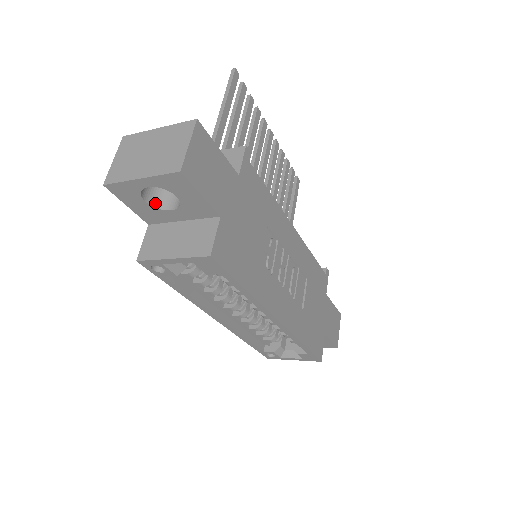
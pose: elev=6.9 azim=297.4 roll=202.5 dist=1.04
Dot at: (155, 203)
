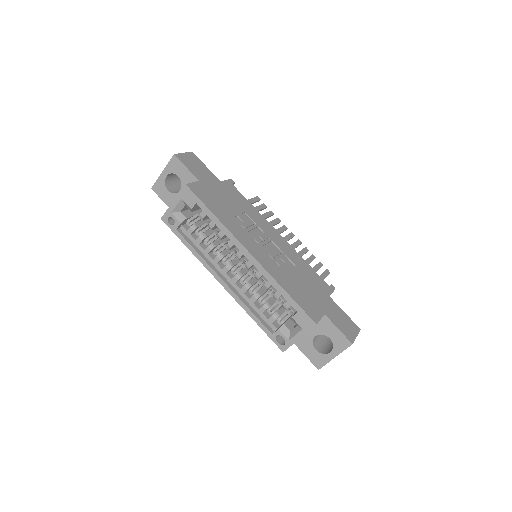
Dot at: (174, 193)
